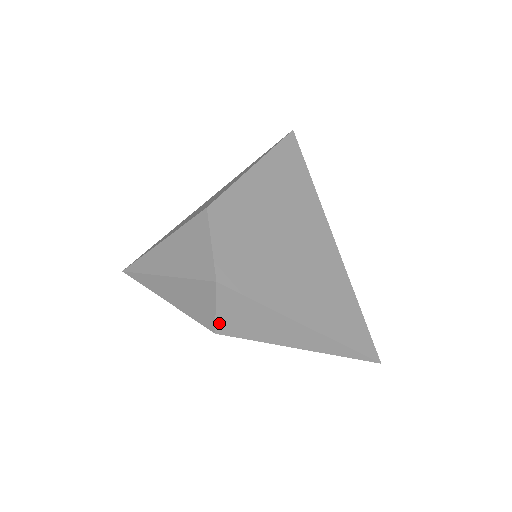
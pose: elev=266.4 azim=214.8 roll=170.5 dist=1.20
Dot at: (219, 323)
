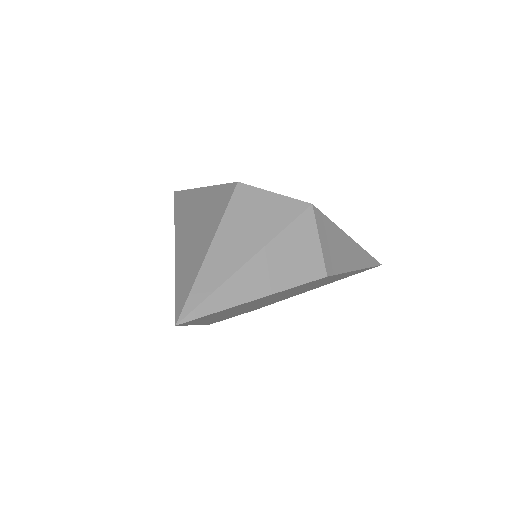
Dot at: (325, 260)
